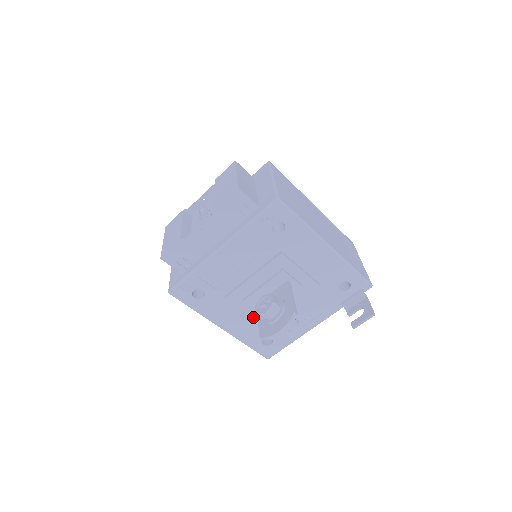
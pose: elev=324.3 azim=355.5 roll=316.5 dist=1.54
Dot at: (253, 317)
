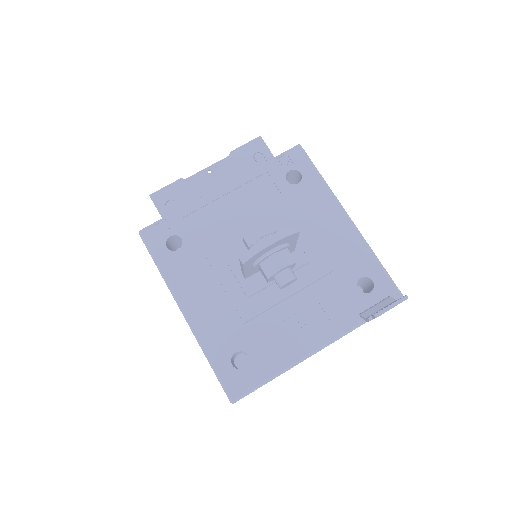
Dot at: (232, 299)
